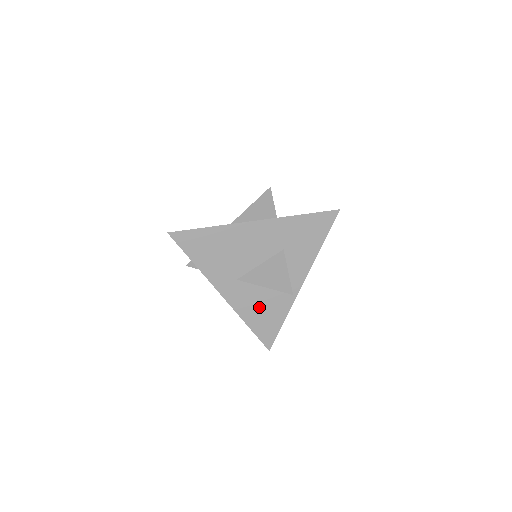
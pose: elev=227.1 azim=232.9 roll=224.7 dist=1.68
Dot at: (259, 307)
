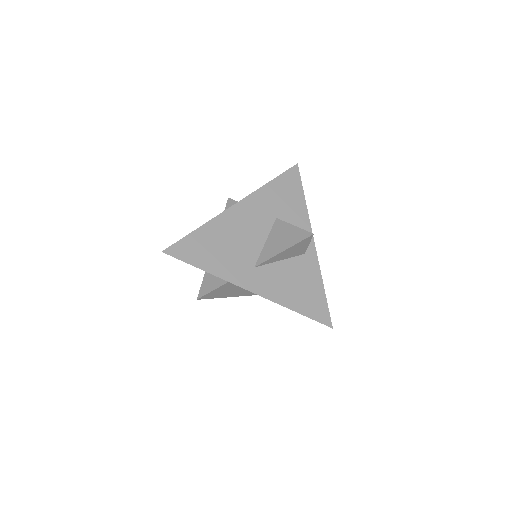
Dot at: (292, 285)
